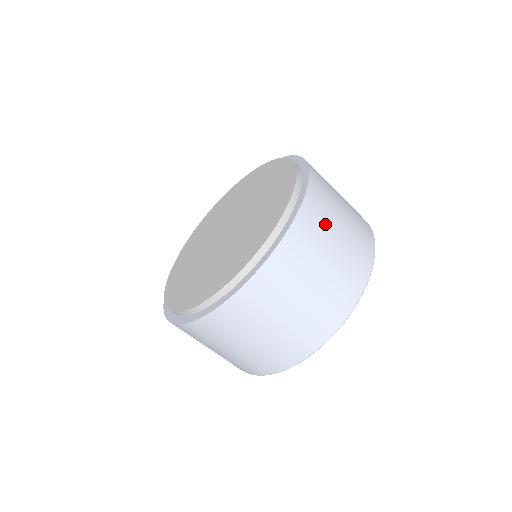
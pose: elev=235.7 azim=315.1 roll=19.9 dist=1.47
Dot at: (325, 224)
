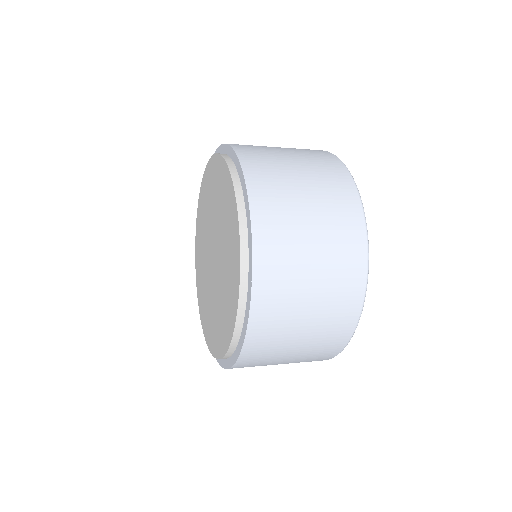
Dot at: (285, 200)
